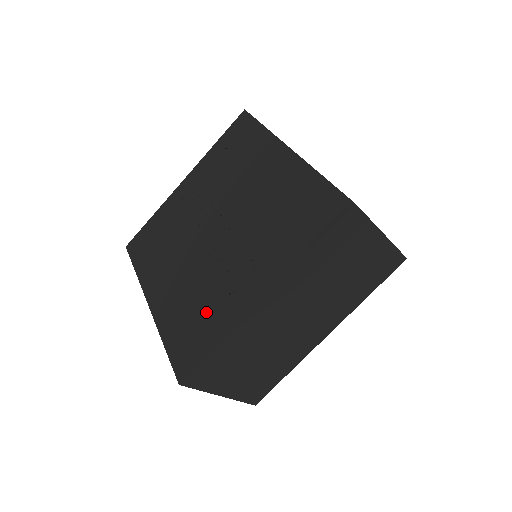
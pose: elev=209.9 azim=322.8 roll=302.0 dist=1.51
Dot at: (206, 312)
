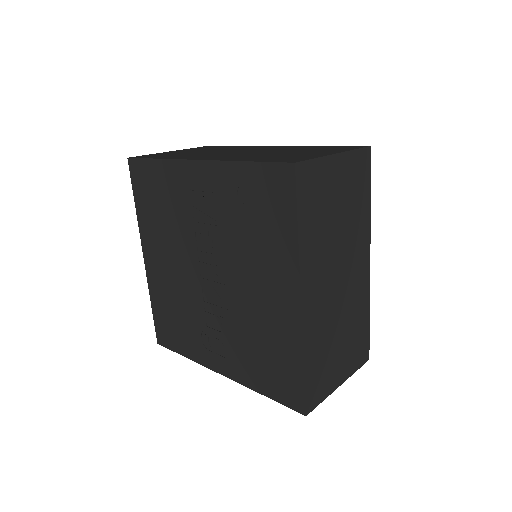
Dot at: (183, 328)
